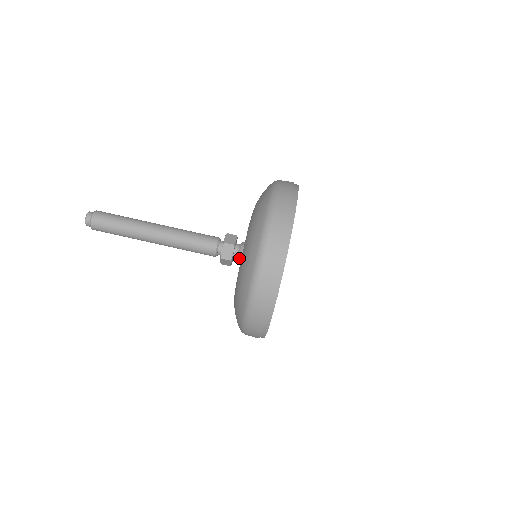
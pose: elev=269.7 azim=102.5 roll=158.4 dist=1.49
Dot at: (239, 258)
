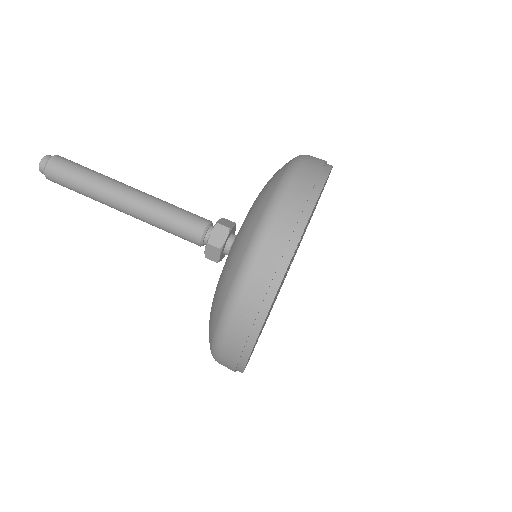
Dot at: occluded
